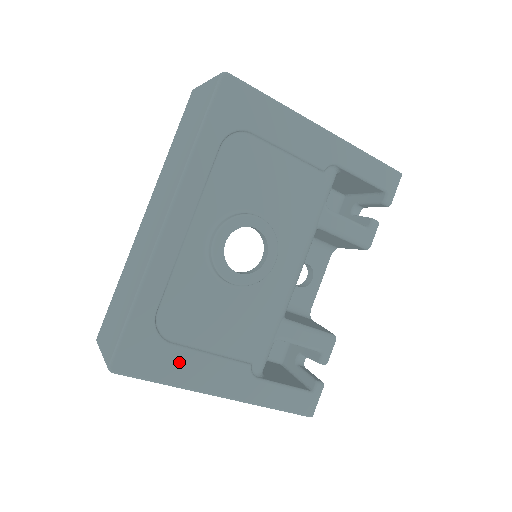
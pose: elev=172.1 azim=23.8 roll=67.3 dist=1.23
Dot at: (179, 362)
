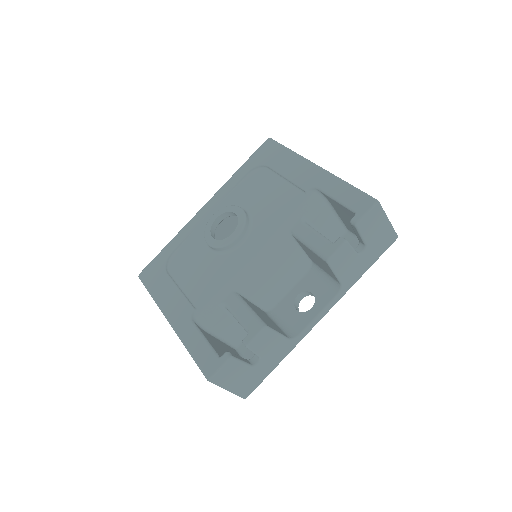
Dot at: (164, 286)
